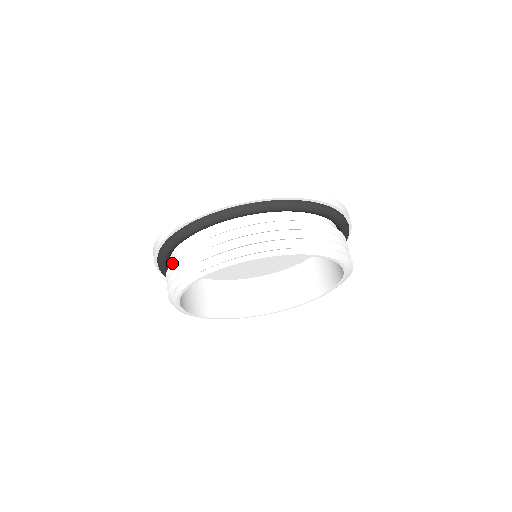
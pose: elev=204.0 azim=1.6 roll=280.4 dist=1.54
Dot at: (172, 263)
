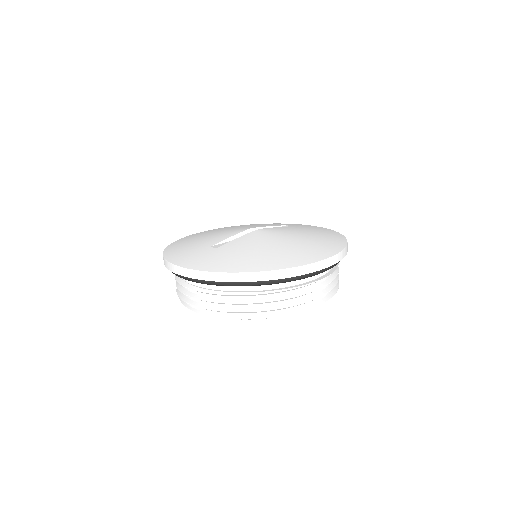
Dot at: occluded
